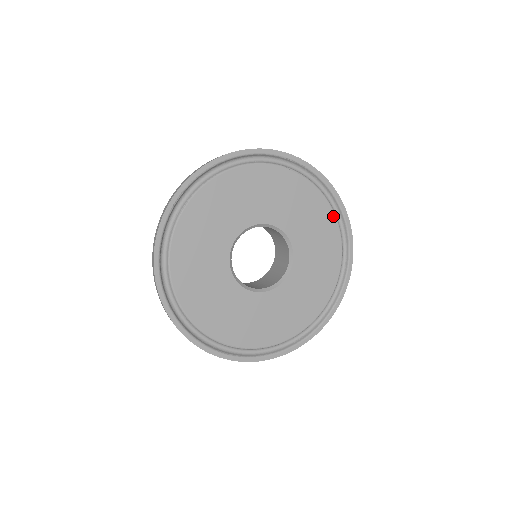
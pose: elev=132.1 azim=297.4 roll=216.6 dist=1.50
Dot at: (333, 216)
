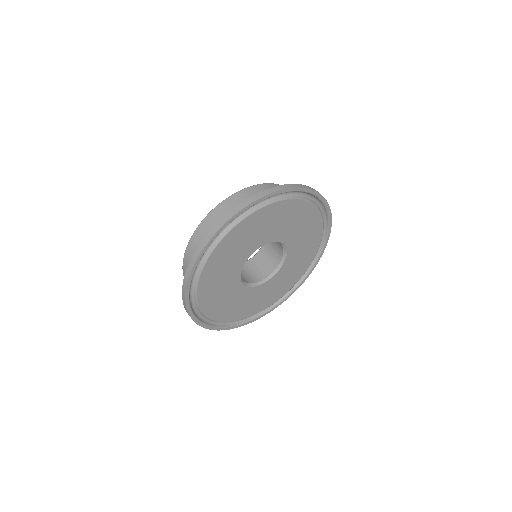
Dot at: (321, 238)
